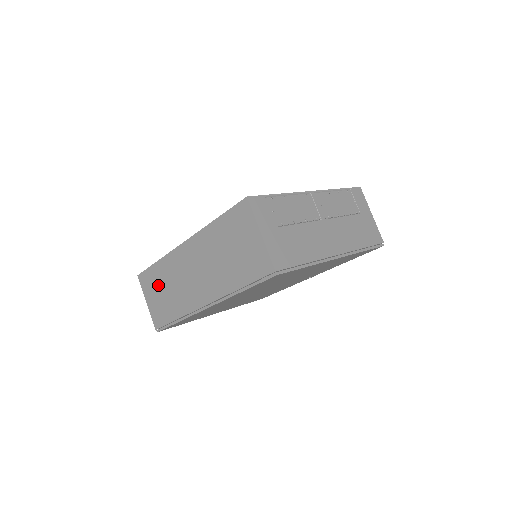
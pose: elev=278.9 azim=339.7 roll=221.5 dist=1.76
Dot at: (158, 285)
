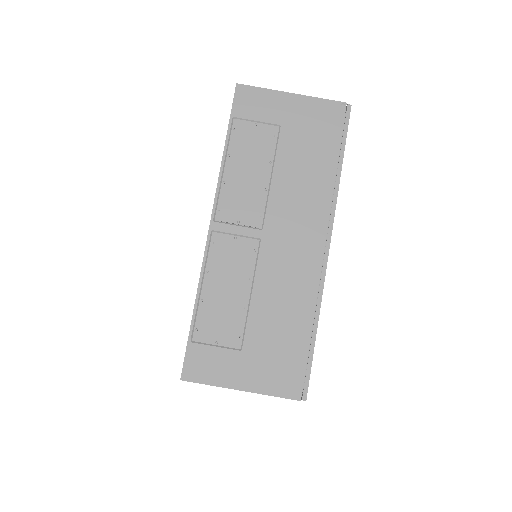
Dot at: occluded
